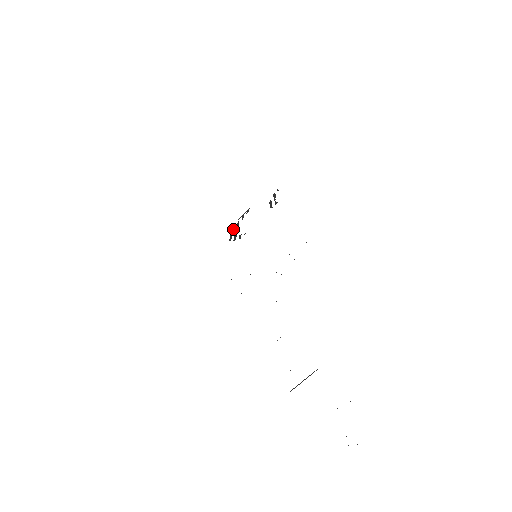
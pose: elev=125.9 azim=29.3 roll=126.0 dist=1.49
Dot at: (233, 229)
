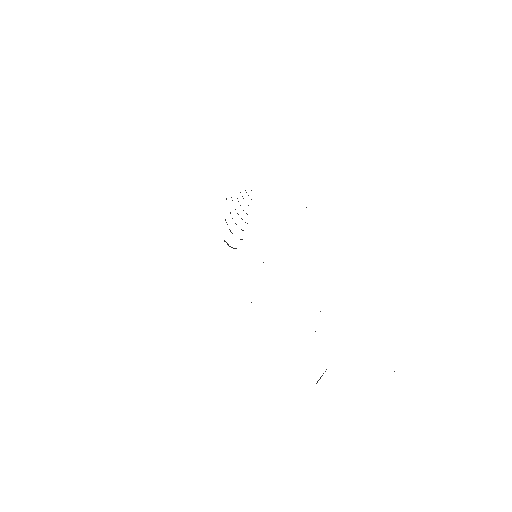
Dot at: occluded
